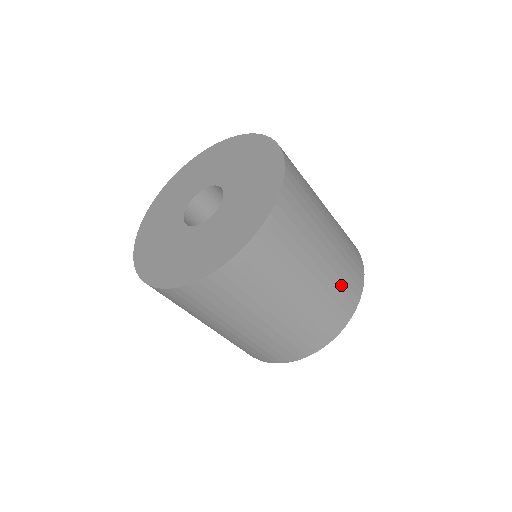
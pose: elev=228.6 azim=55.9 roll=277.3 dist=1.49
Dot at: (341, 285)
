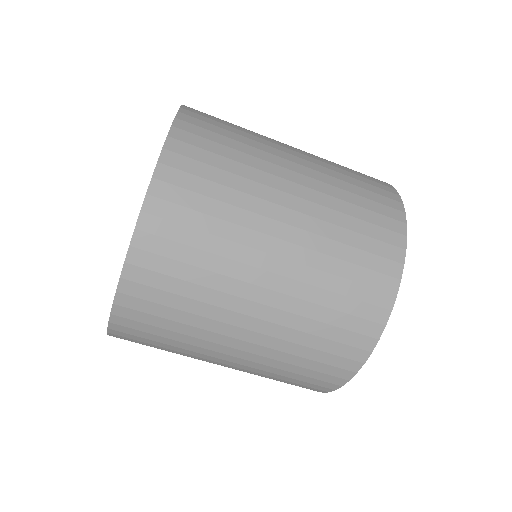
Dot at: (353, 199)
